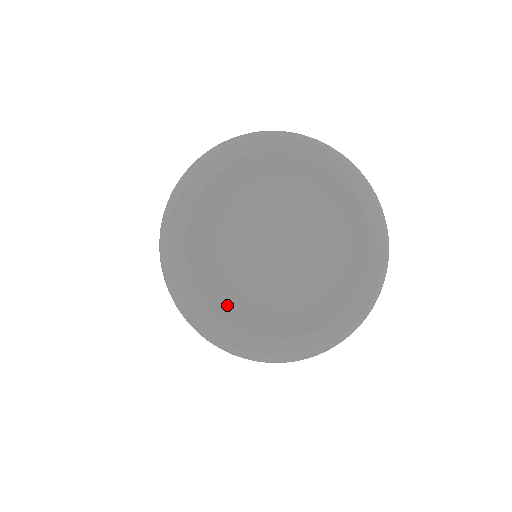
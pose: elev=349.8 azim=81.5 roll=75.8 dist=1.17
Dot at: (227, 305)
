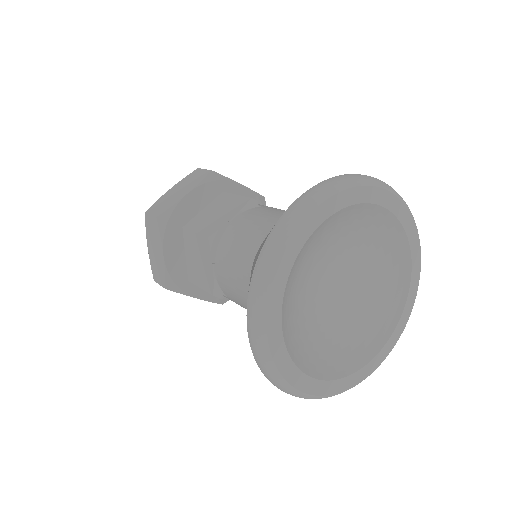
Dot at: (290, 336)
